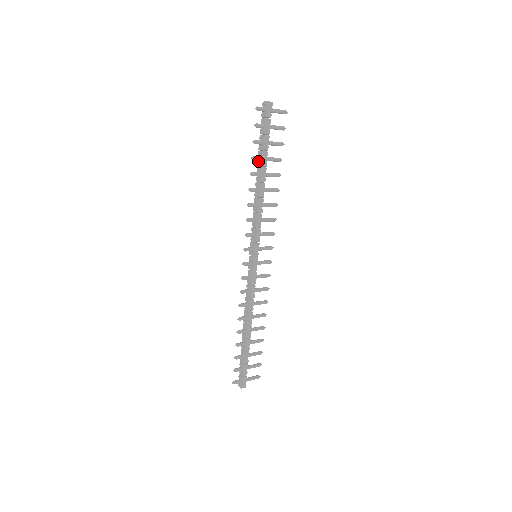
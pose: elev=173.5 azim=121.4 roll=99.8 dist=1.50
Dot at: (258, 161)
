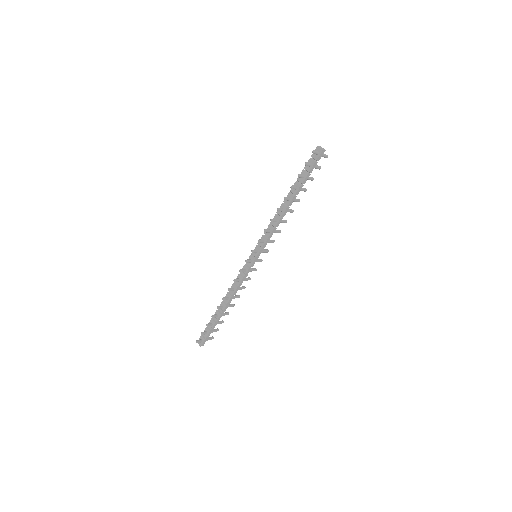
Dot at: occluded
